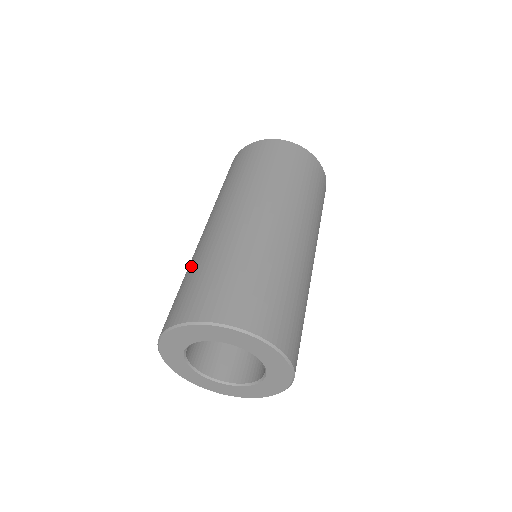
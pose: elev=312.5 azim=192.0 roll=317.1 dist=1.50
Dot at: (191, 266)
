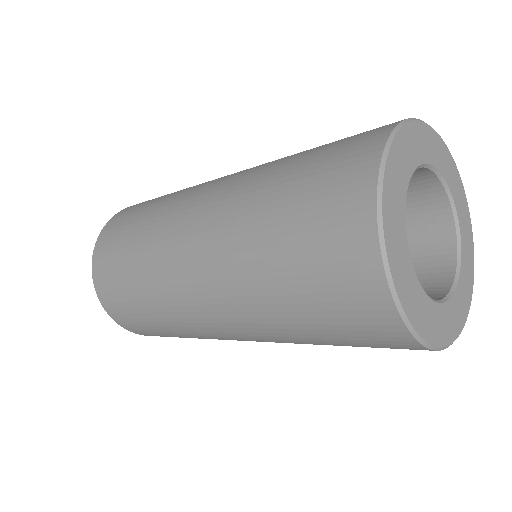
Dot at: (256, 224)
